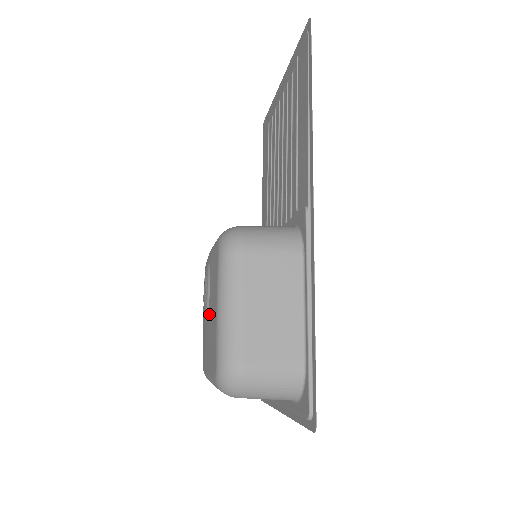
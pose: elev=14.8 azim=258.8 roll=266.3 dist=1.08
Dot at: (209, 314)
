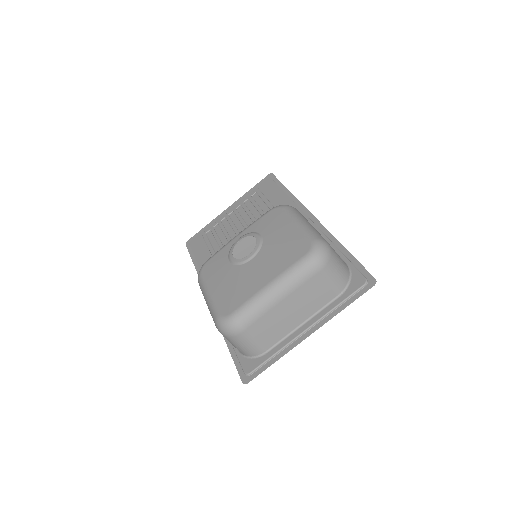
Dot at: (267, 246)
